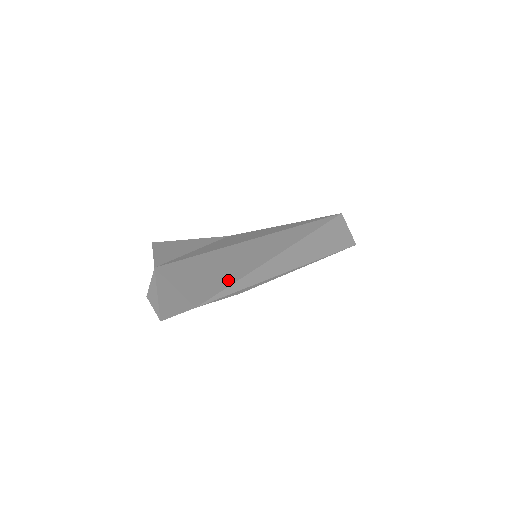
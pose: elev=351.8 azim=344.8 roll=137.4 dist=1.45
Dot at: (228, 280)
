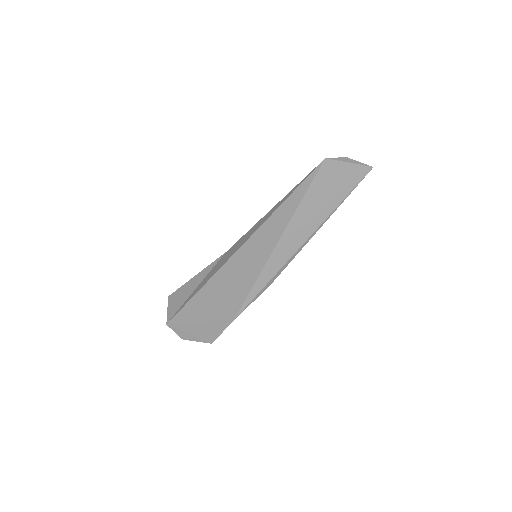
Dot at: (245, 287)
